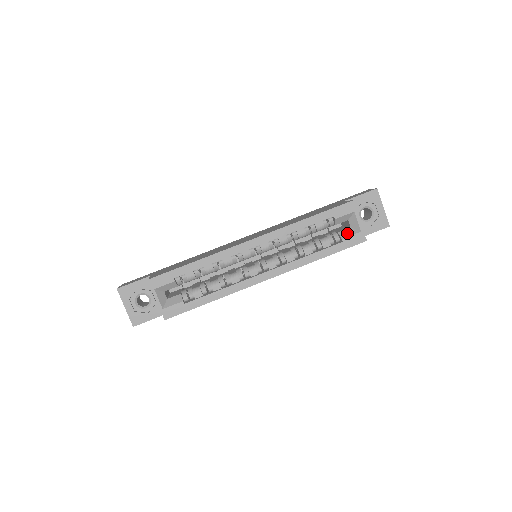
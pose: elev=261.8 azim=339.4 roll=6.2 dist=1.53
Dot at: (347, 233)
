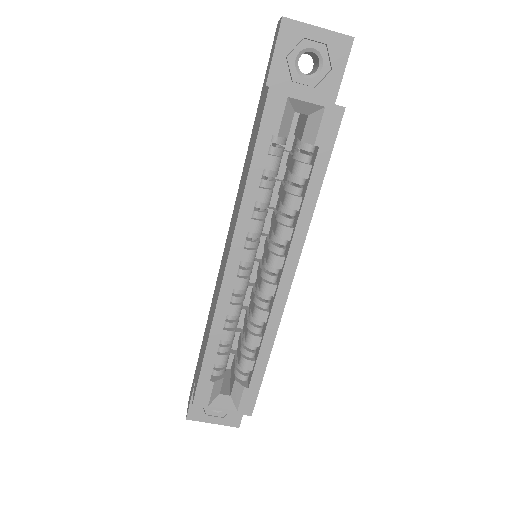
Dot at: (312, 129)
